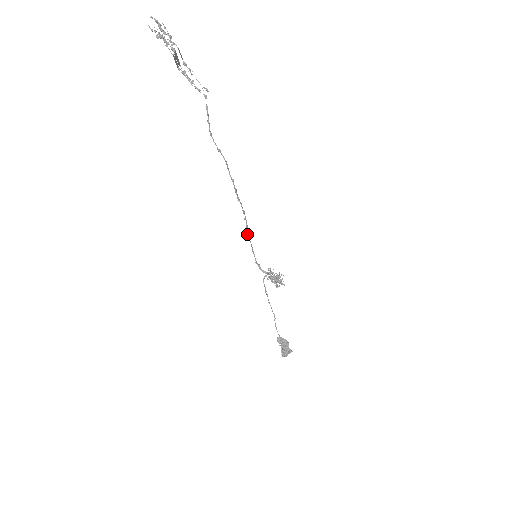
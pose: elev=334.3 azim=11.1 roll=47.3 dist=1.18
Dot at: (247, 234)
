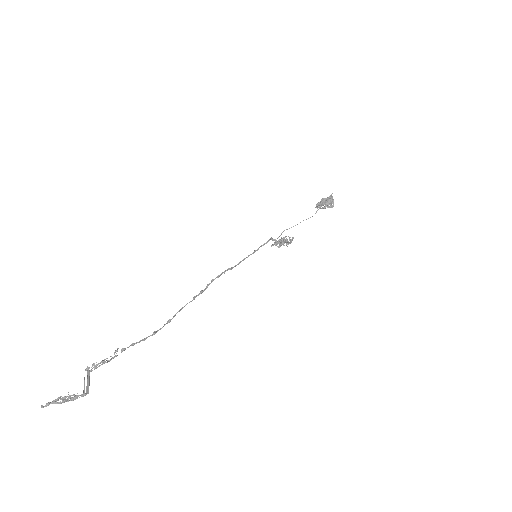
Dot at: occluded
